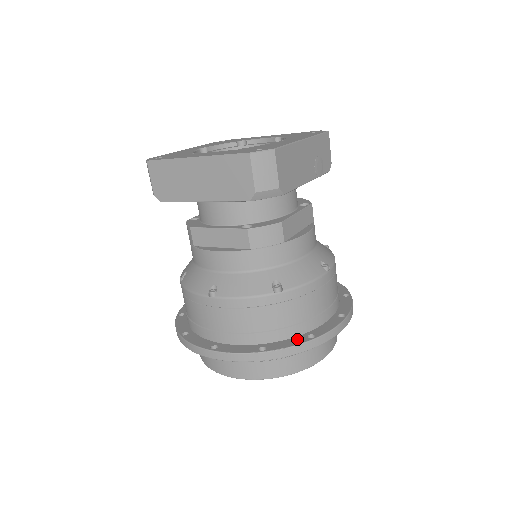
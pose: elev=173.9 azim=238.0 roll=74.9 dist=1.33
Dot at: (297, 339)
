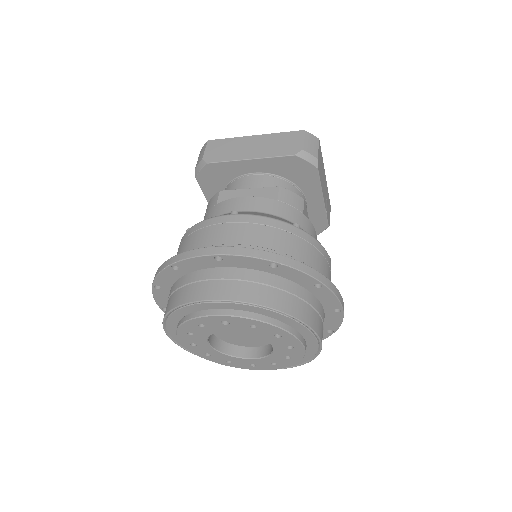
Dot at: occluded
